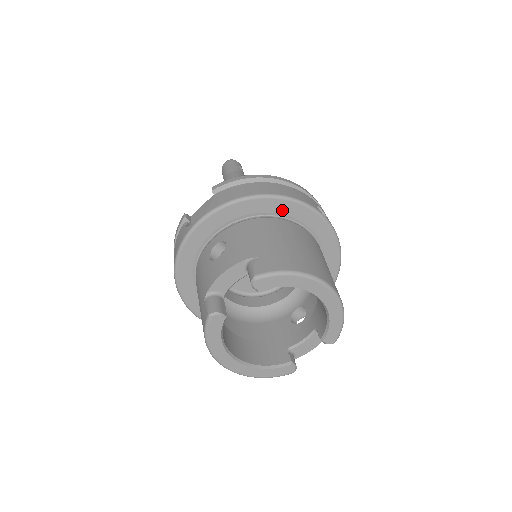
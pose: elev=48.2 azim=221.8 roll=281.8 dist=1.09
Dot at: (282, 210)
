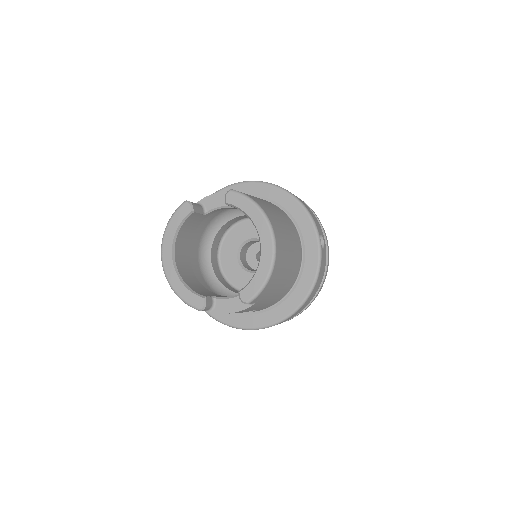
Dot at: (293, 212)
